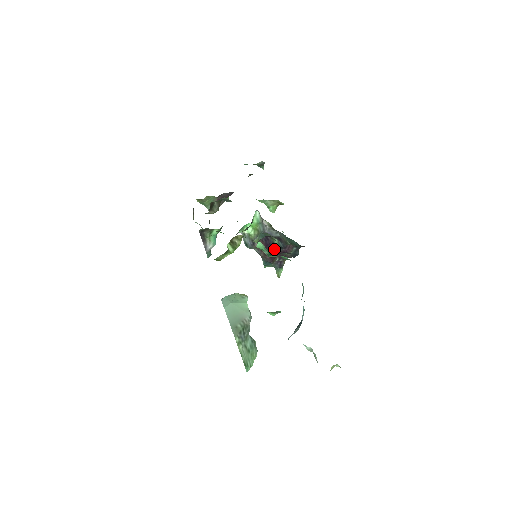
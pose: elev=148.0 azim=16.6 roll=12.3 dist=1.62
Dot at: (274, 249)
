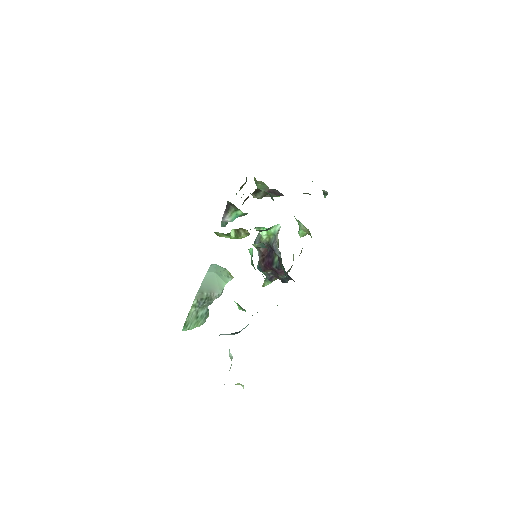
Dot at: (271, 263)
